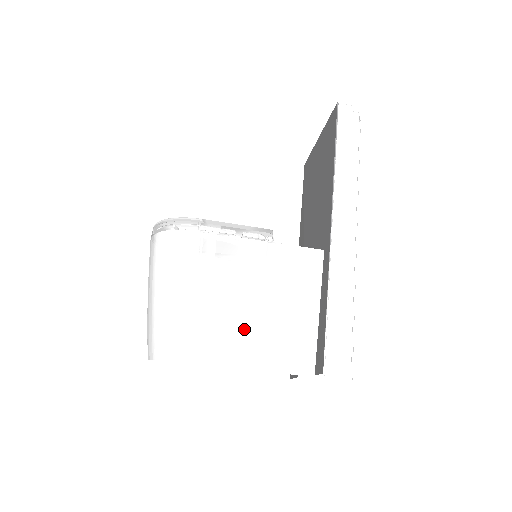
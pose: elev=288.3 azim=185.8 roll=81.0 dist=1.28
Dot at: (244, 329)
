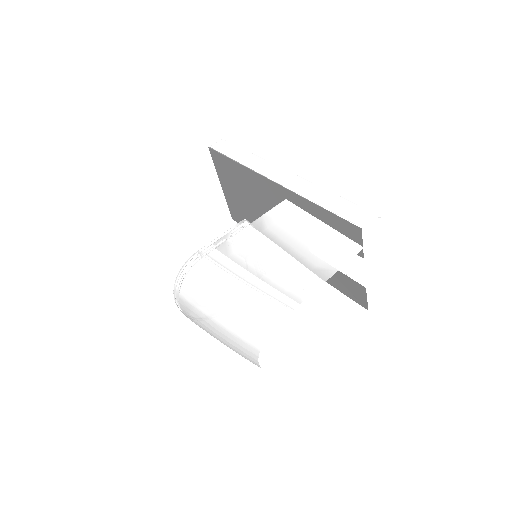
Dot at: (292, 270)
